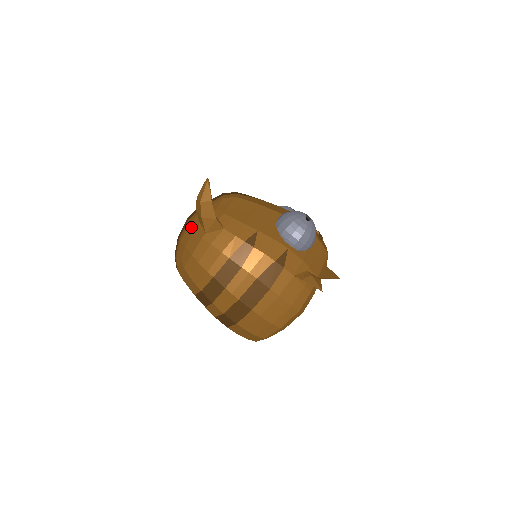
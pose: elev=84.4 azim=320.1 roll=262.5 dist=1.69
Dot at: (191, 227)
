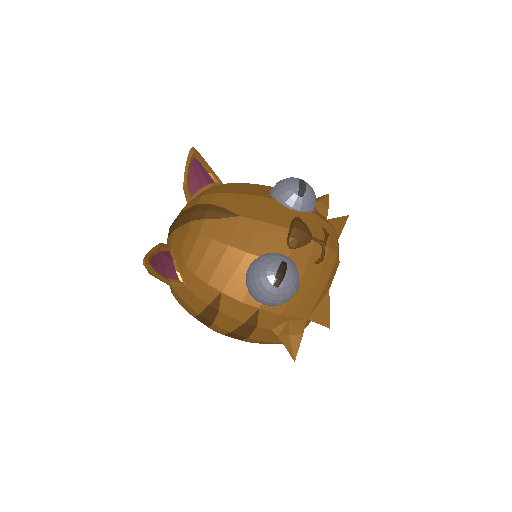
Dot at: occluded
